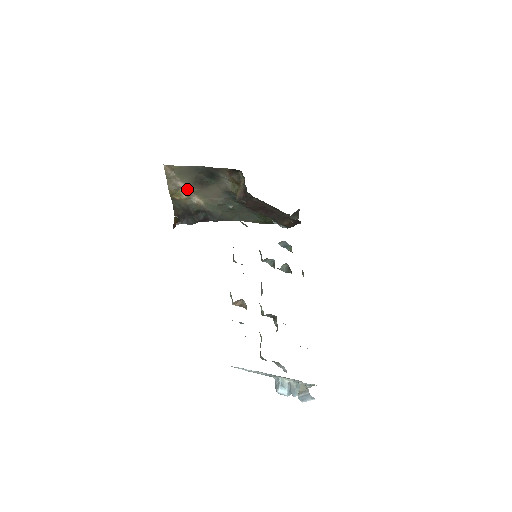
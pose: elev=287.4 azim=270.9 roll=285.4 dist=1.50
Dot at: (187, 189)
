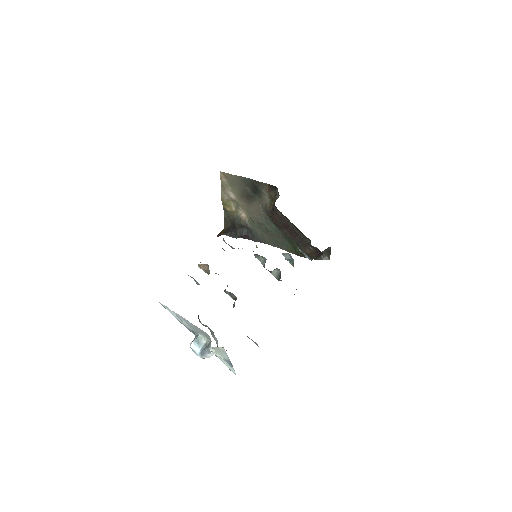
Dot at: (236, 201)
